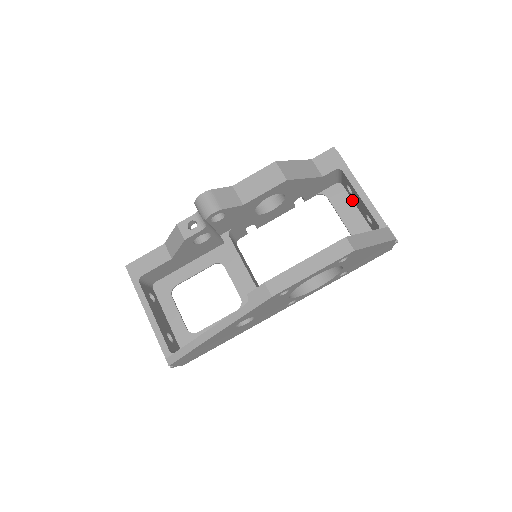
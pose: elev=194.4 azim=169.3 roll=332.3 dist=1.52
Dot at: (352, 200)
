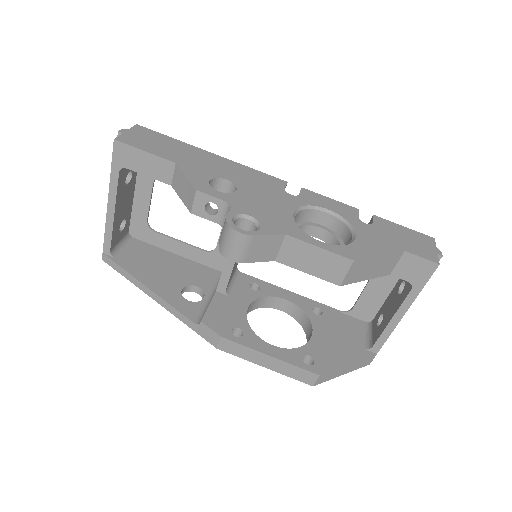
Dot at: (397, 282)
